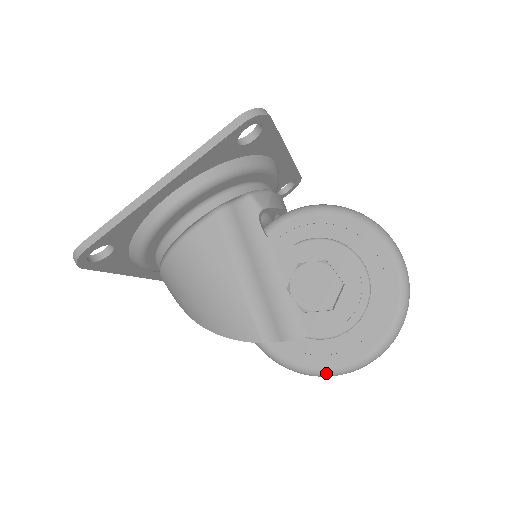
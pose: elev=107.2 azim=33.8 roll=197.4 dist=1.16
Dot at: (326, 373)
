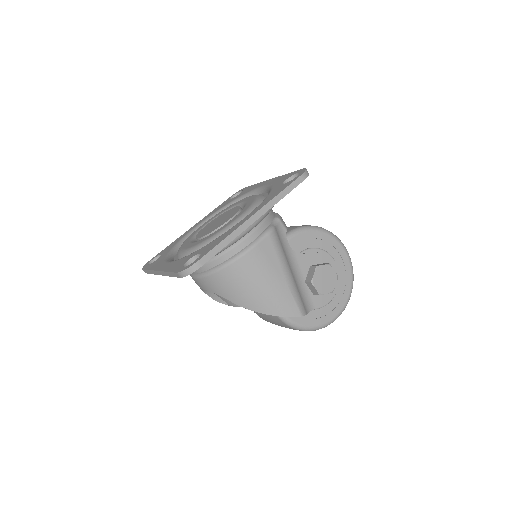
Dot at: (319, 328)
